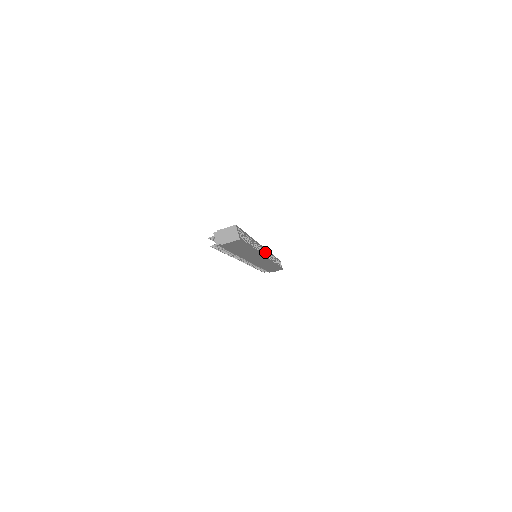
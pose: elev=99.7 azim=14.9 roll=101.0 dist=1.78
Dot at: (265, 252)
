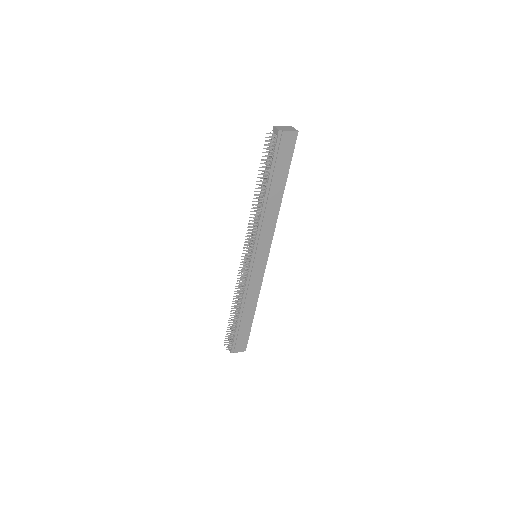
Dot at: occluded
